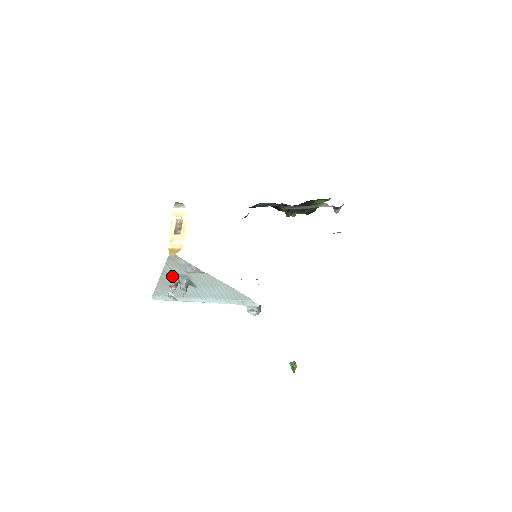
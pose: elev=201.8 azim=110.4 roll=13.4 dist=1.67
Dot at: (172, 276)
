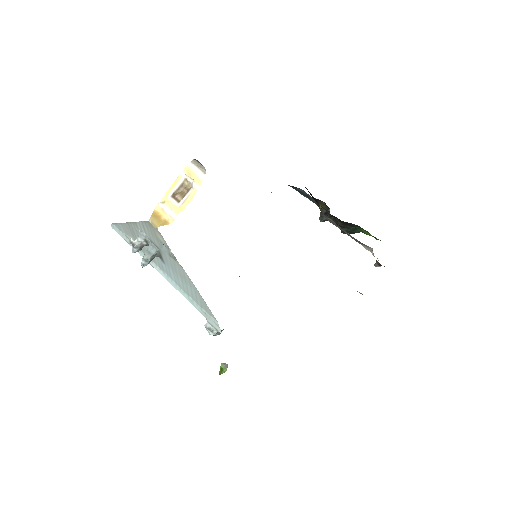
Dot at: (142, 235)
